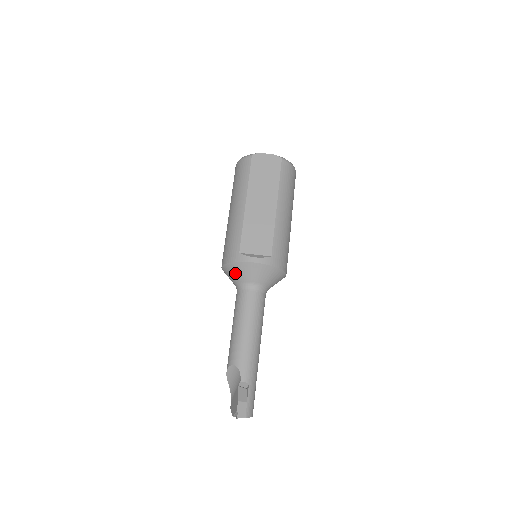
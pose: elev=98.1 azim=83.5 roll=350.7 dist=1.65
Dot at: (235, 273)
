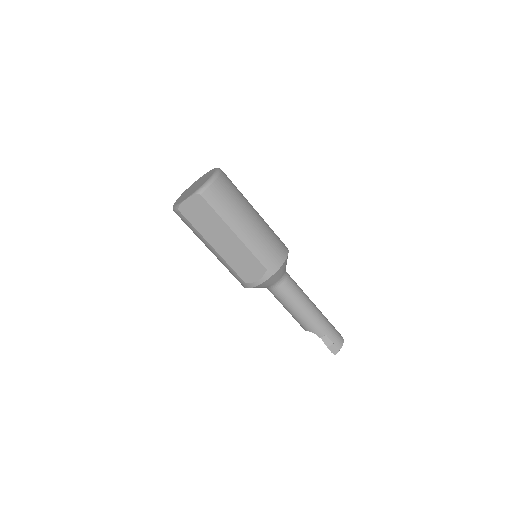
Dot at: occluded
